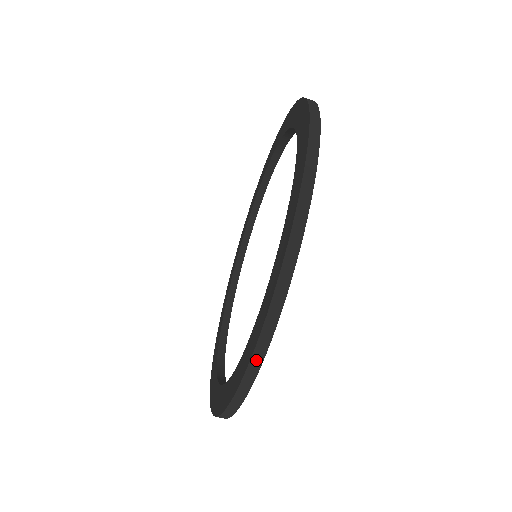
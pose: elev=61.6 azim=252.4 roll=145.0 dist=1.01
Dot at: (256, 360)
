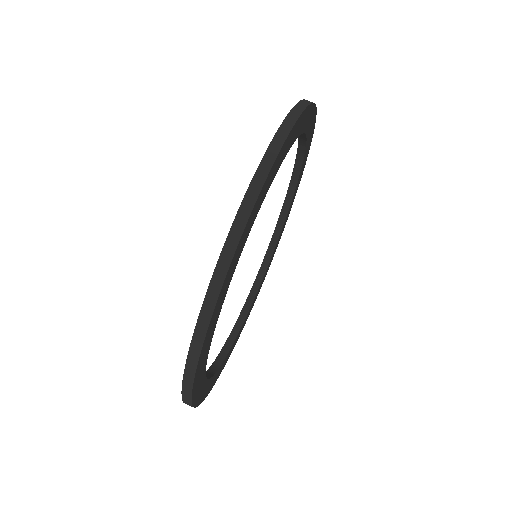
Dot at: (227, 254)
